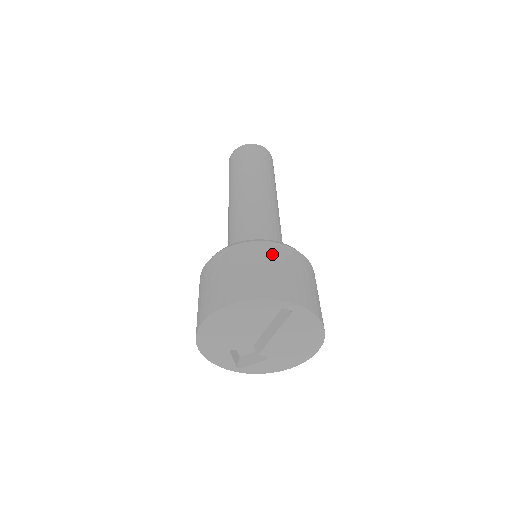
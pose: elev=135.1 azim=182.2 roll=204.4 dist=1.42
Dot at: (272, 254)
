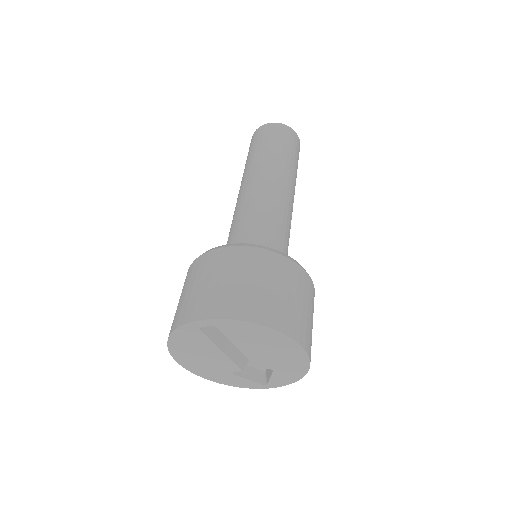
Dot at: (202, 267)
